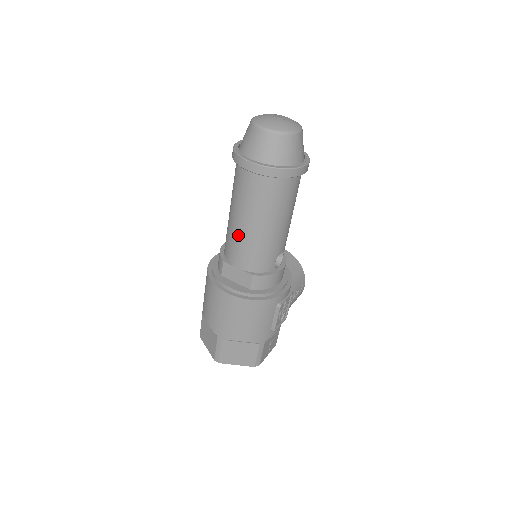
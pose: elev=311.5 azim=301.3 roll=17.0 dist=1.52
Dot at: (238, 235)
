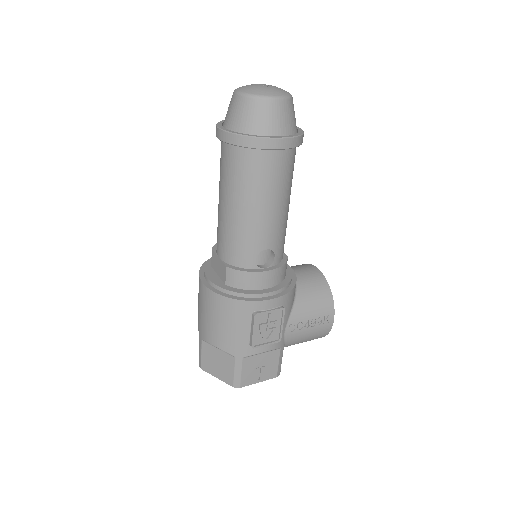
Dot at: (219, 218)
